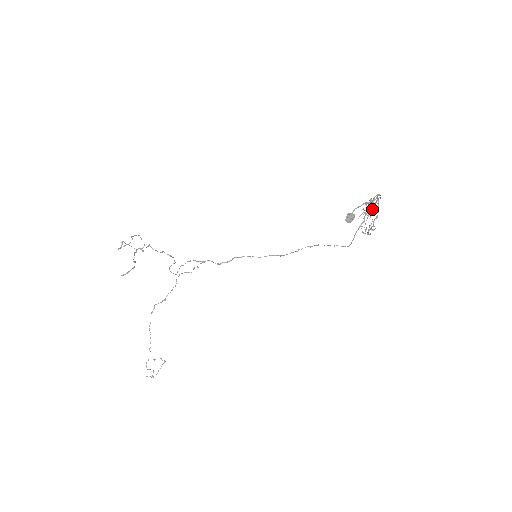
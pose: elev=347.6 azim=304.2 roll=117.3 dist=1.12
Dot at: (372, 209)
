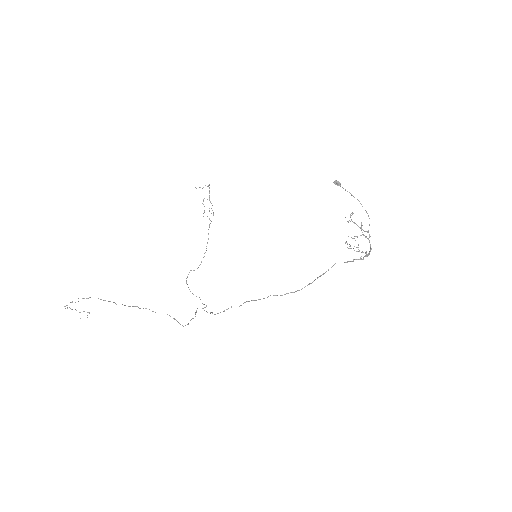
Dot at: occluded
